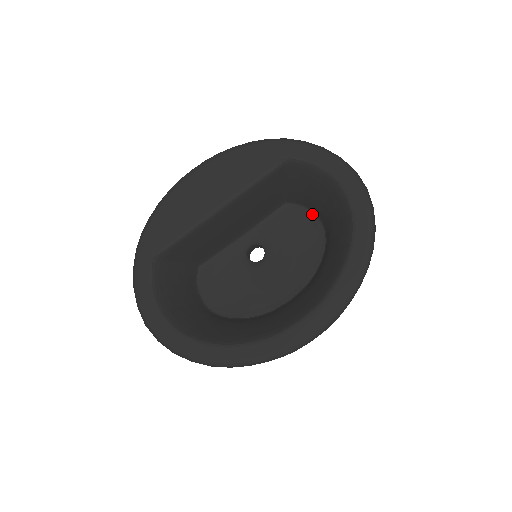
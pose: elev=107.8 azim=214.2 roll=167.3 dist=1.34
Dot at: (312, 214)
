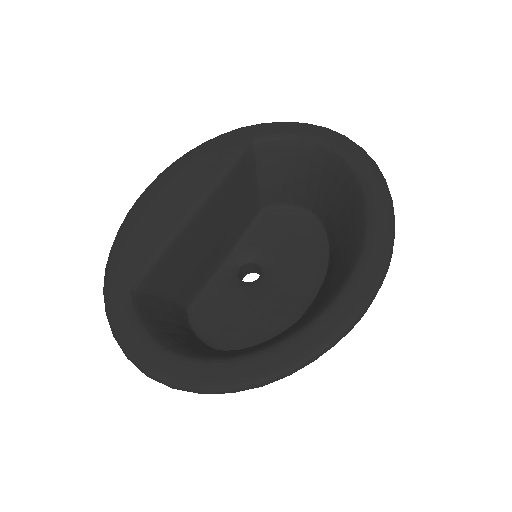
Dot at: (294, 208)
